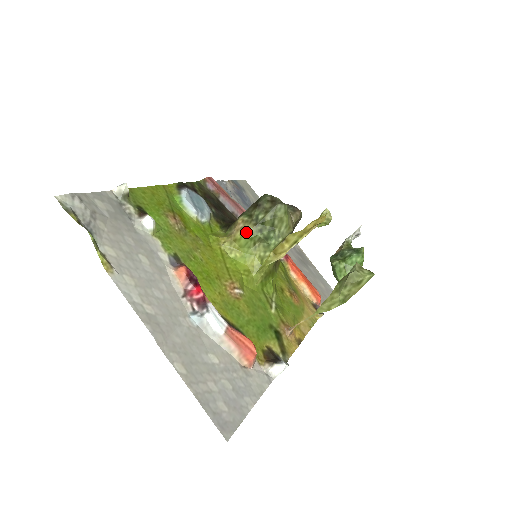
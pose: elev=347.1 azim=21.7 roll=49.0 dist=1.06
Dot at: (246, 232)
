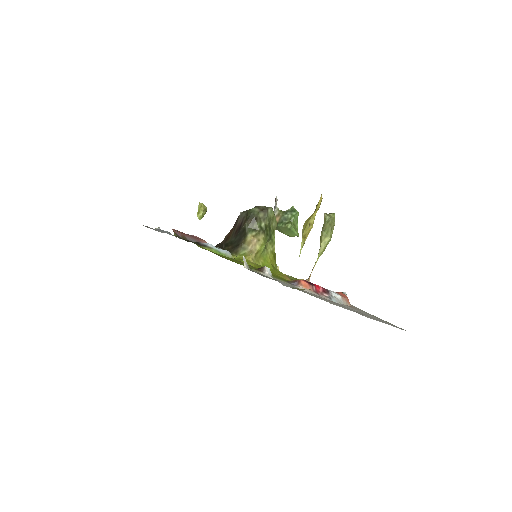
Dot at: (263, 241)
